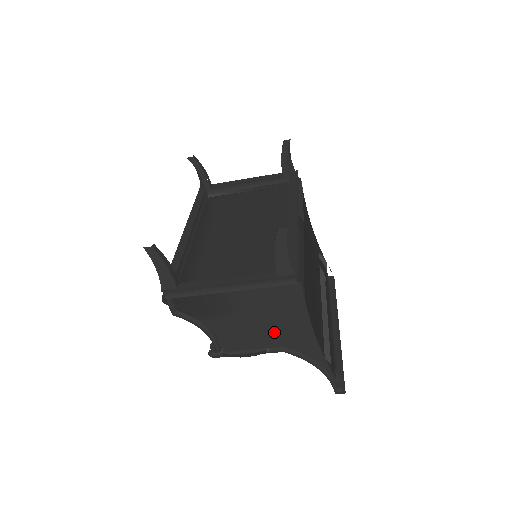
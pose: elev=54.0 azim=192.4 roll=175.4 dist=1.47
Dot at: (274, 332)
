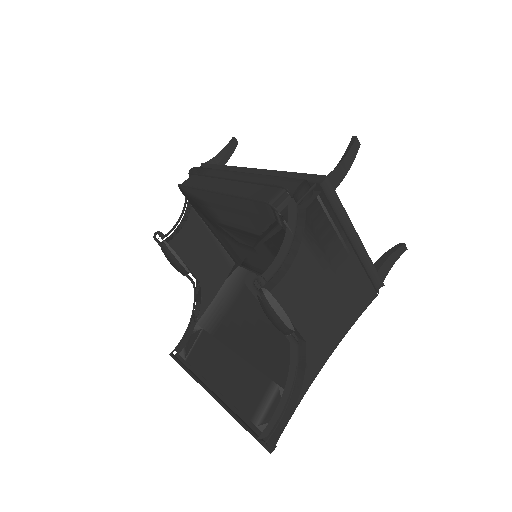
Dot at: (320, 318)
